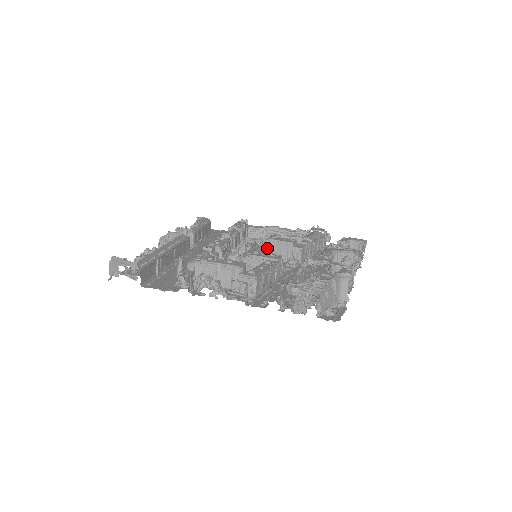
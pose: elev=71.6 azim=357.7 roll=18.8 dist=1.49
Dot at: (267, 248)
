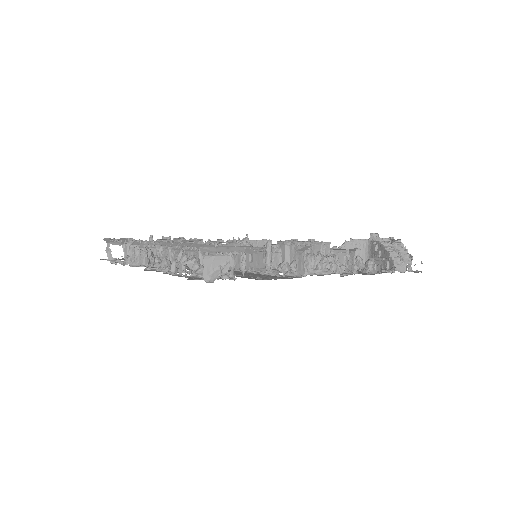
Dot at: occluded
